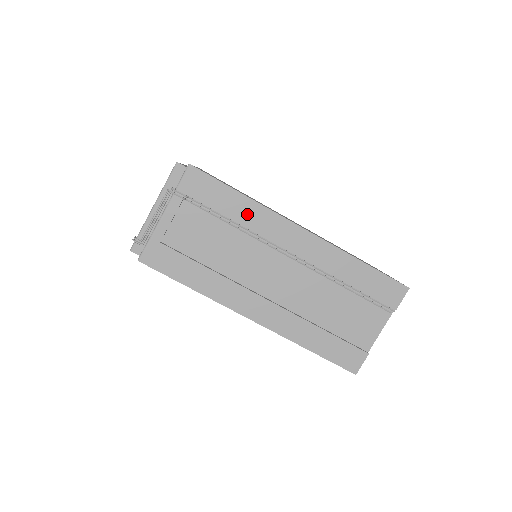
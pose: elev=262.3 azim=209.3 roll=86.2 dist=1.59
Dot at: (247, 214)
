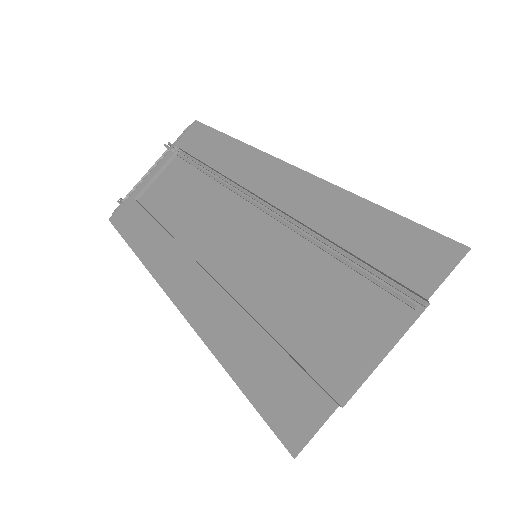
Dot at: (225, 156)
